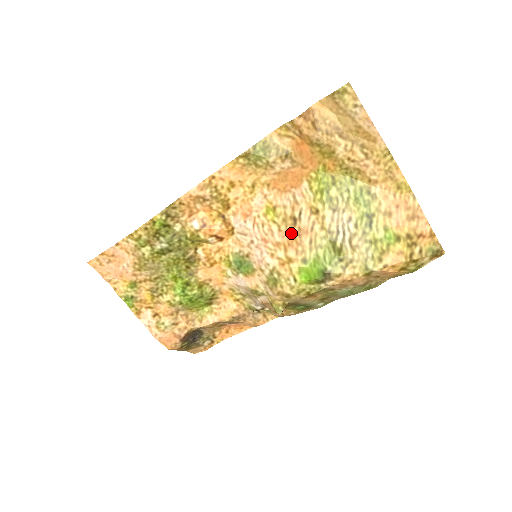
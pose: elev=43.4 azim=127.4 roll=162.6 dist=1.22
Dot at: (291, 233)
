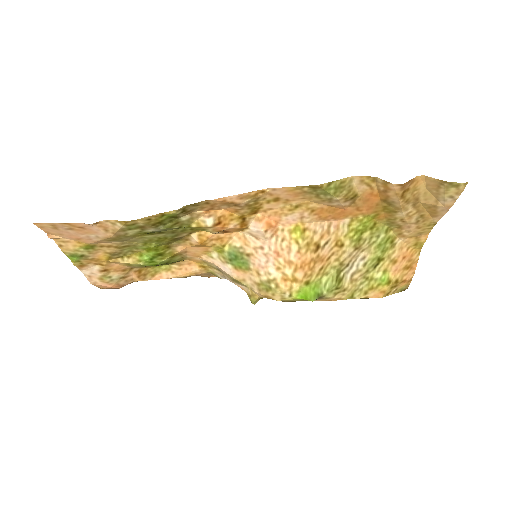
Dot at: (308, 258)
